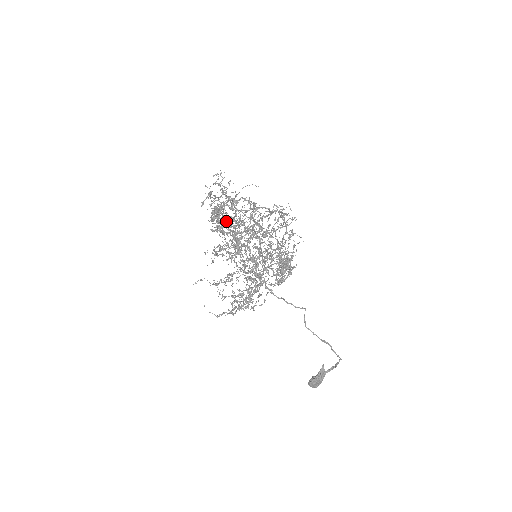
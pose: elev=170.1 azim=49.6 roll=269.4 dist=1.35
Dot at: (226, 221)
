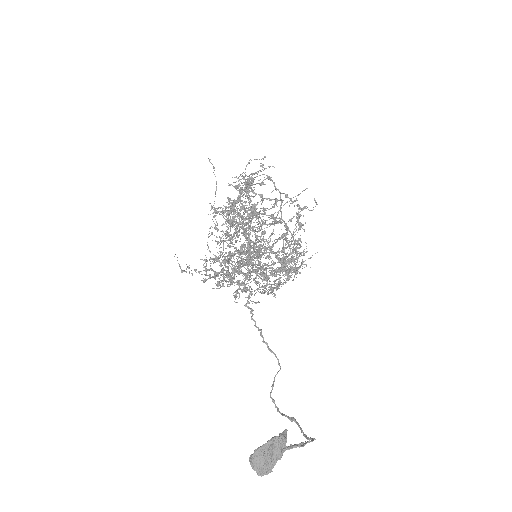
Dot at: occluded
